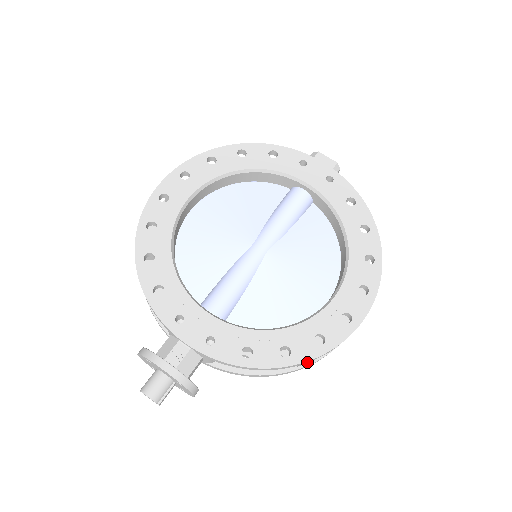
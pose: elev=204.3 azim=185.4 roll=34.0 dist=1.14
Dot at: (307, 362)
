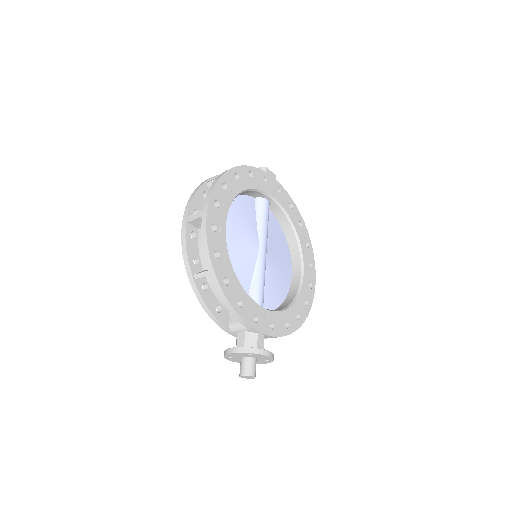
Dot at: occluded
